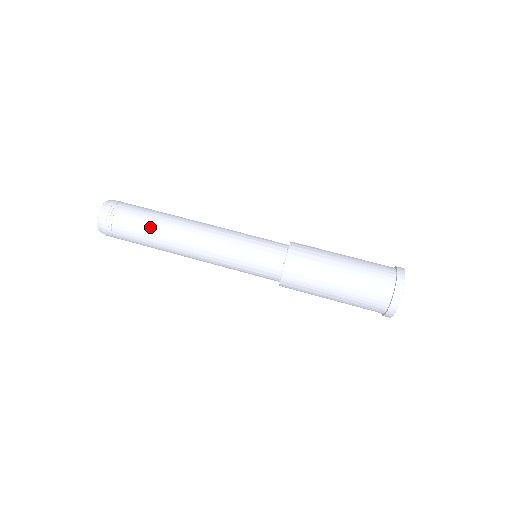
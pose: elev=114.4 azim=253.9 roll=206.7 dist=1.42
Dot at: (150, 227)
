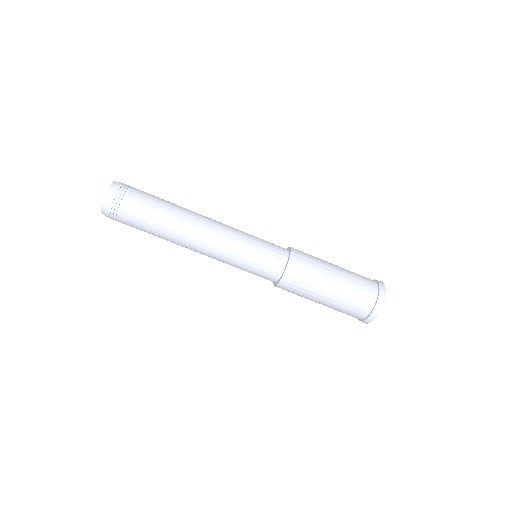
Dot at: (154, 232)
